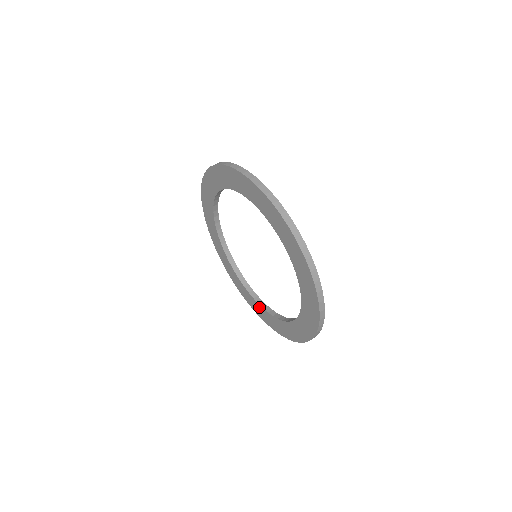
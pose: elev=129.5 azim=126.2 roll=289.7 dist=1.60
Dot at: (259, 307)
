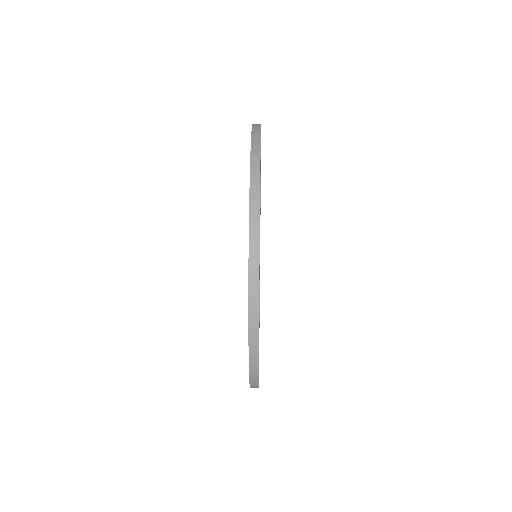
Dot at: occluded
